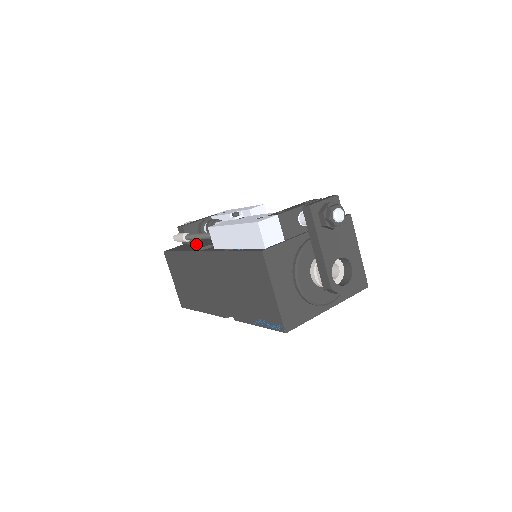
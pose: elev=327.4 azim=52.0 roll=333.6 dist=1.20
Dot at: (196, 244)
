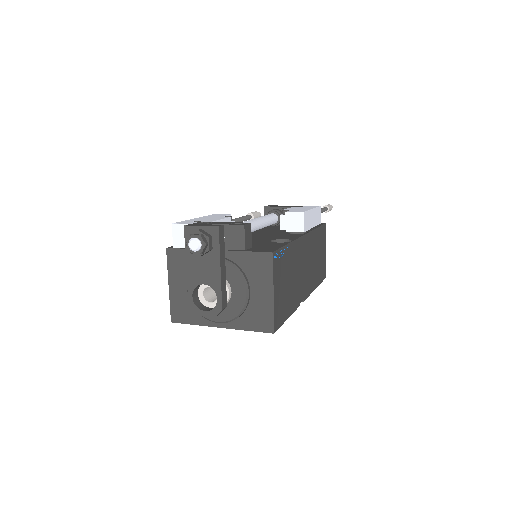
Dot at: occluded
